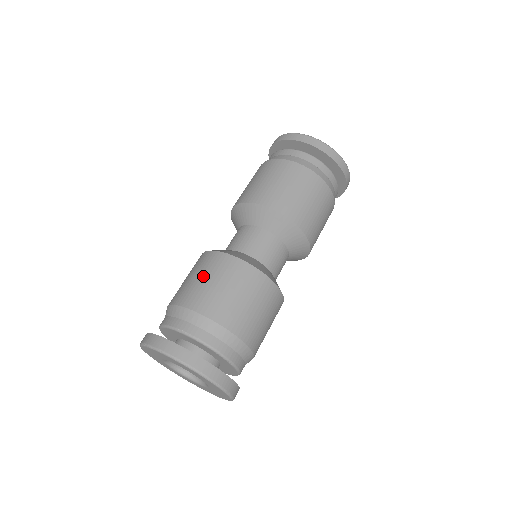
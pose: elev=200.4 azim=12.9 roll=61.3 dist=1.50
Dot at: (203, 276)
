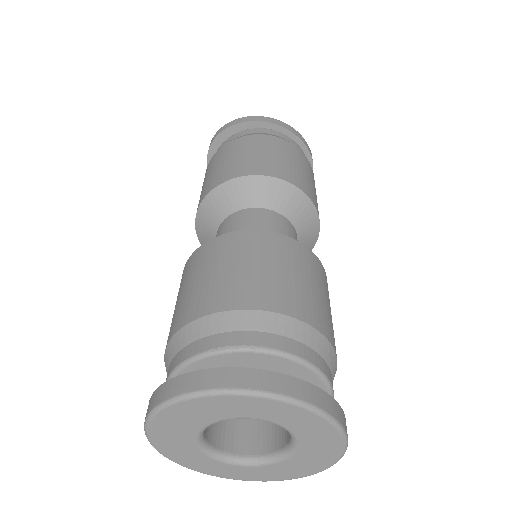
Dot at: (221, 266)
